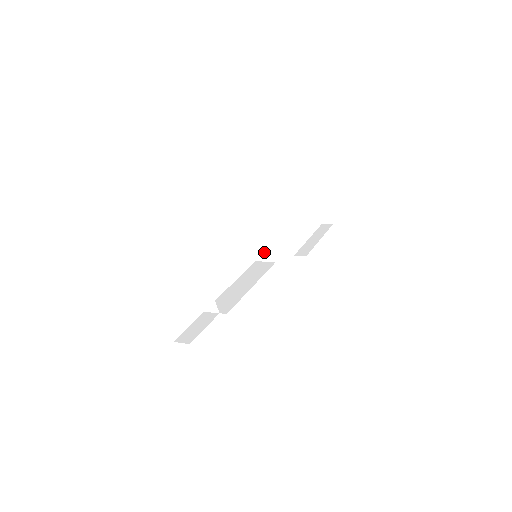
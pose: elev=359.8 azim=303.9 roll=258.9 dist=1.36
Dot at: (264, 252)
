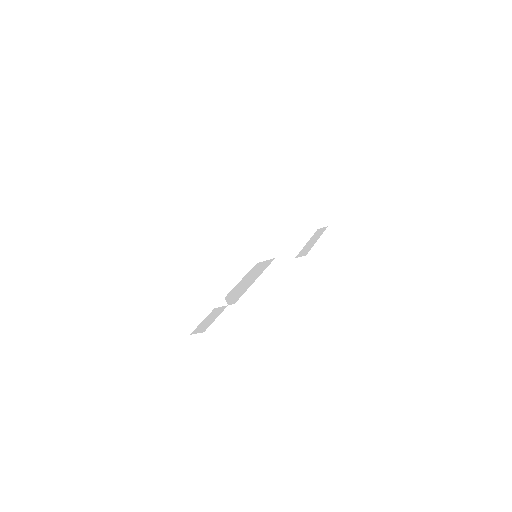
Dot at: (263, 252)
